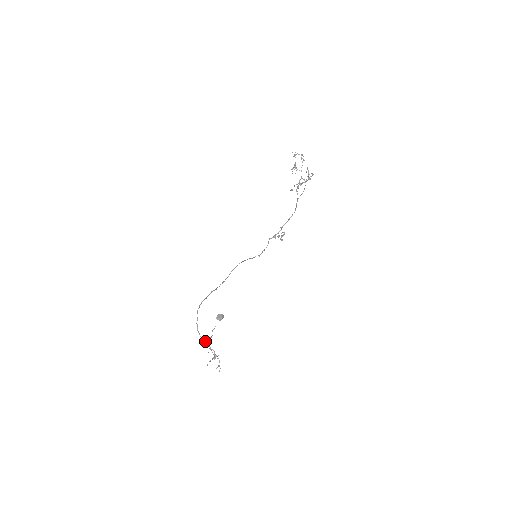
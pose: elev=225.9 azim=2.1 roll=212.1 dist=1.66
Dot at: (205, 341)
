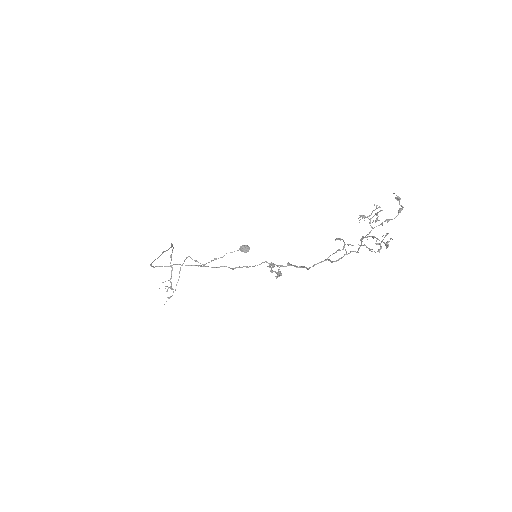
Dot at: (172, 269)
